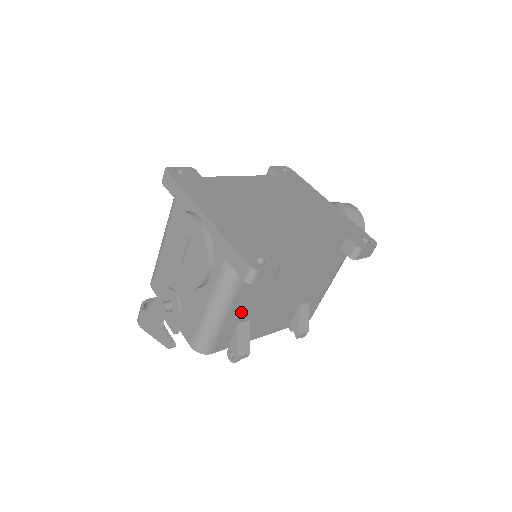
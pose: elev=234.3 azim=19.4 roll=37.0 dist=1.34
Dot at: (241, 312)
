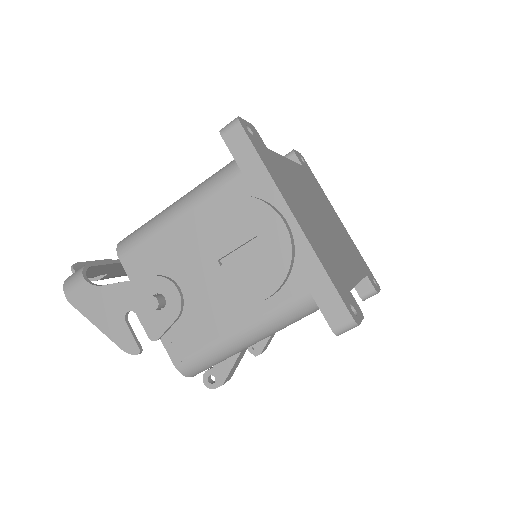
Dot at: occluded
